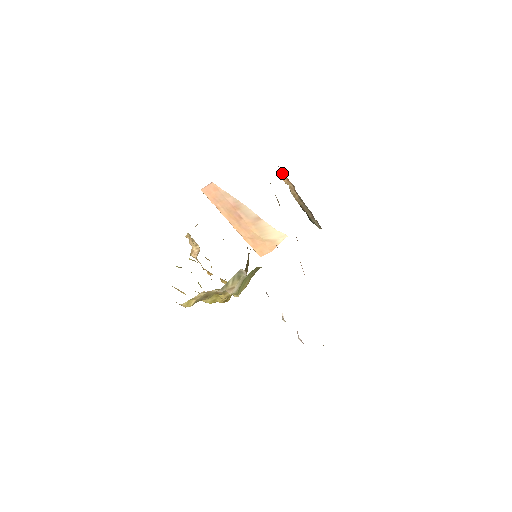
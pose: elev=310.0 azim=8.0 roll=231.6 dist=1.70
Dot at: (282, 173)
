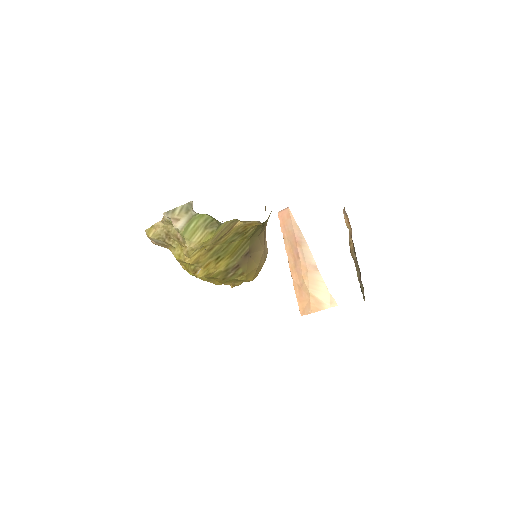
Dot at: occluded
